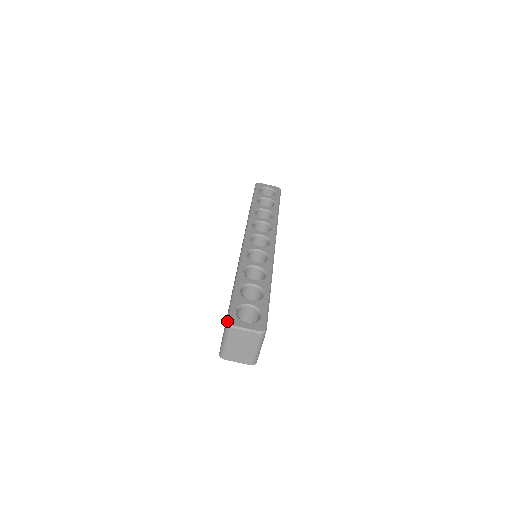
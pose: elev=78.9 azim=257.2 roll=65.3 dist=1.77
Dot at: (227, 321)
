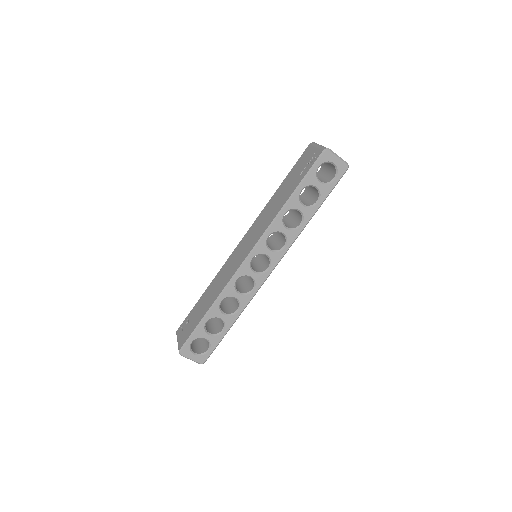
Dot at: (180, 351)
